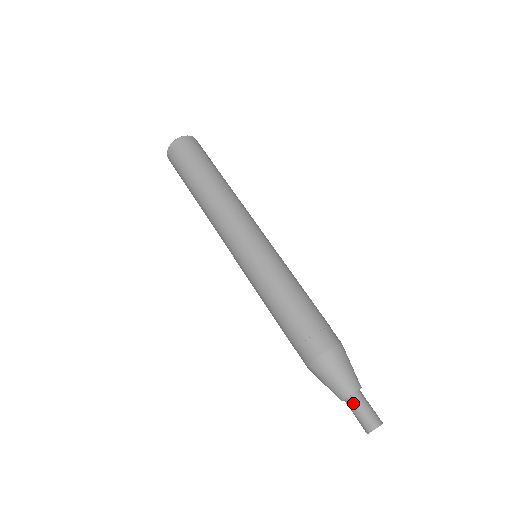
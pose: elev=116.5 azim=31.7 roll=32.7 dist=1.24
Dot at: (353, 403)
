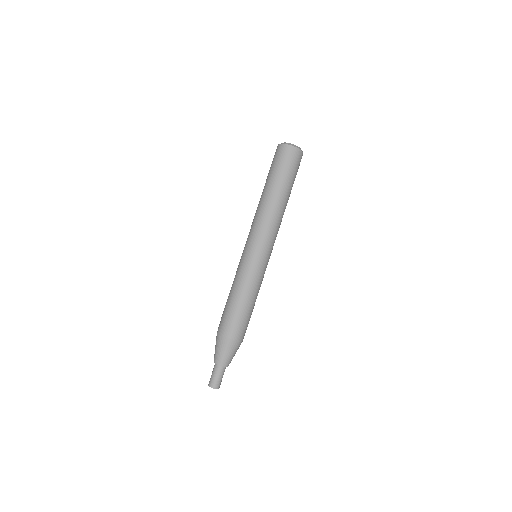
Dot at: (221, 370)
